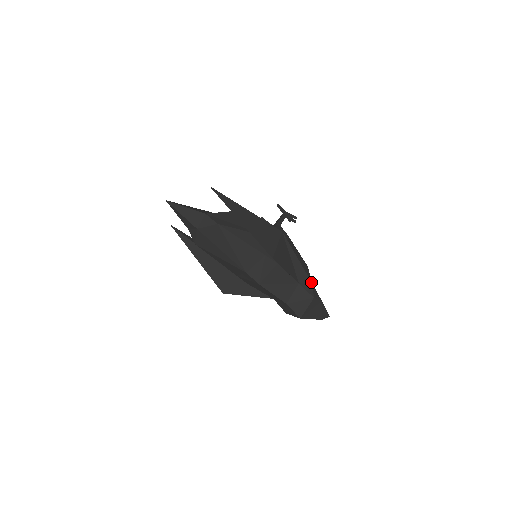
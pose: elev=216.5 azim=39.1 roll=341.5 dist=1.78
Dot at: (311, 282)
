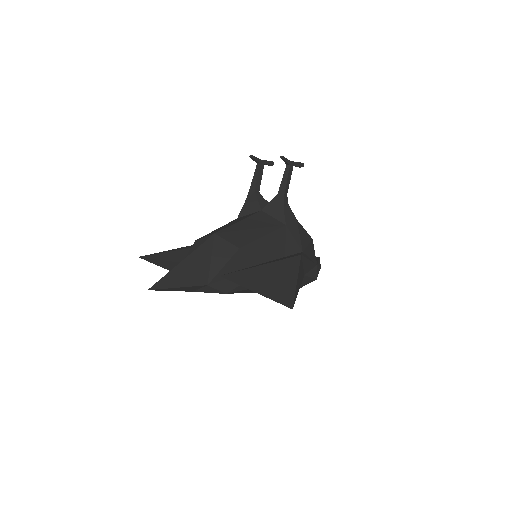
Dot at: (316, 265)
